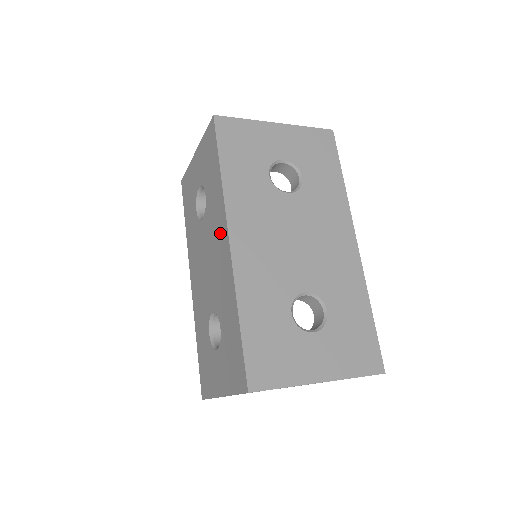
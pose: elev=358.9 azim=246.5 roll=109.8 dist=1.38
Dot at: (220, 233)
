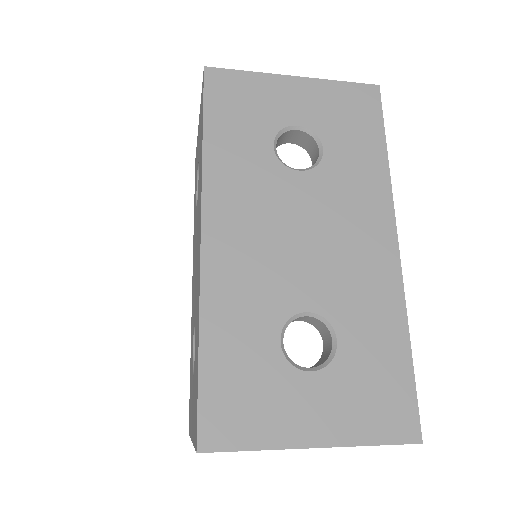
Dot at: (199, 223)
